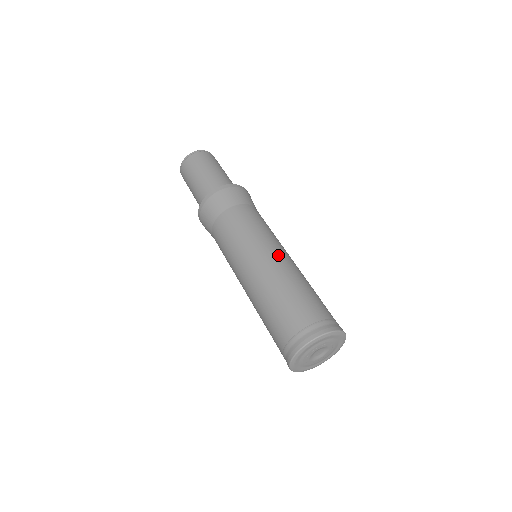
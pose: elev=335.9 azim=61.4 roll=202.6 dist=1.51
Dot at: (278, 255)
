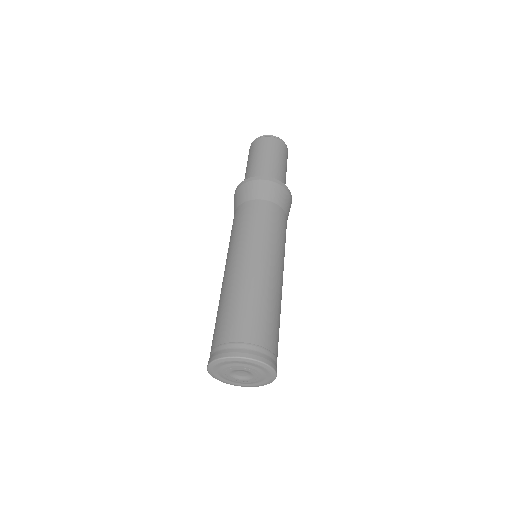
Dot at: (253, 261)
